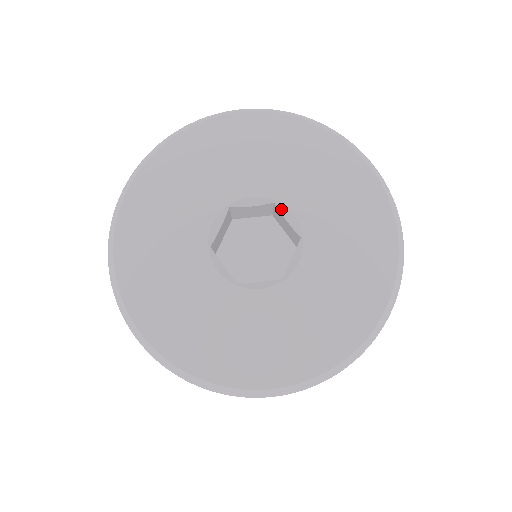
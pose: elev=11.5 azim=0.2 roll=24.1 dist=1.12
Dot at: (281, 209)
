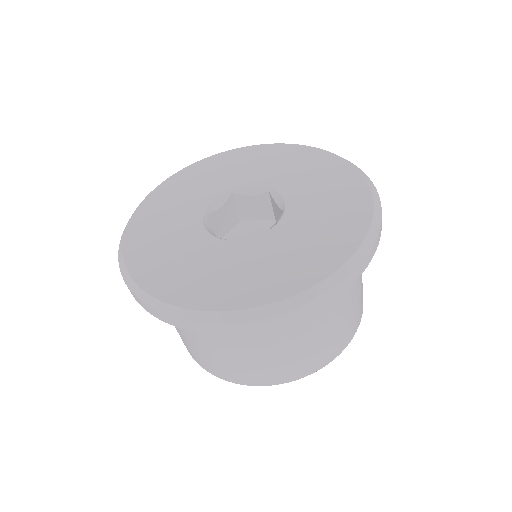
Dot at: (240, 192)
